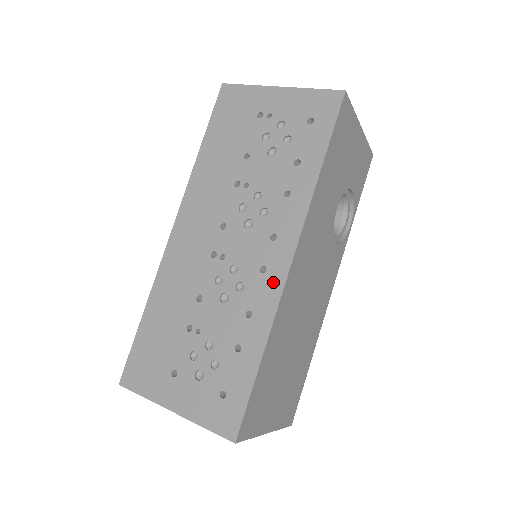
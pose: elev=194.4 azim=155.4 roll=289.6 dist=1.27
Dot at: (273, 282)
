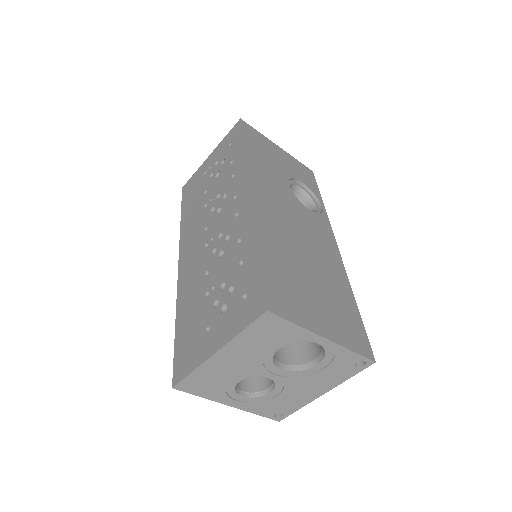
Dot at: (245, 211)
